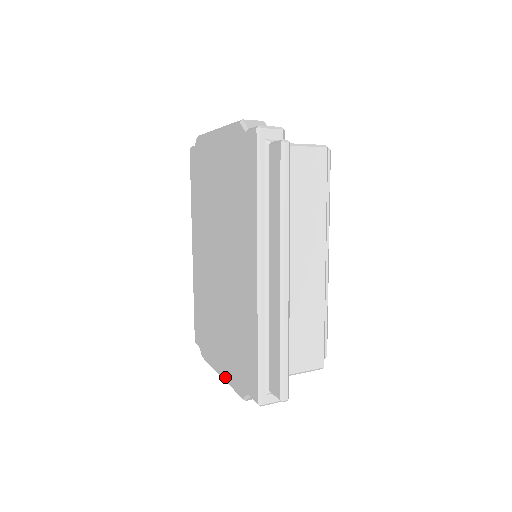
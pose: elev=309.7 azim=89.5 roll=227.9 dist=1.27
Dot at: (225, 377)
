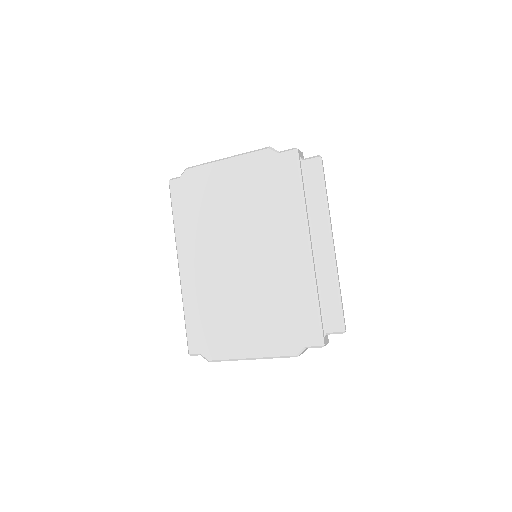
Dot at: (261, 354)
